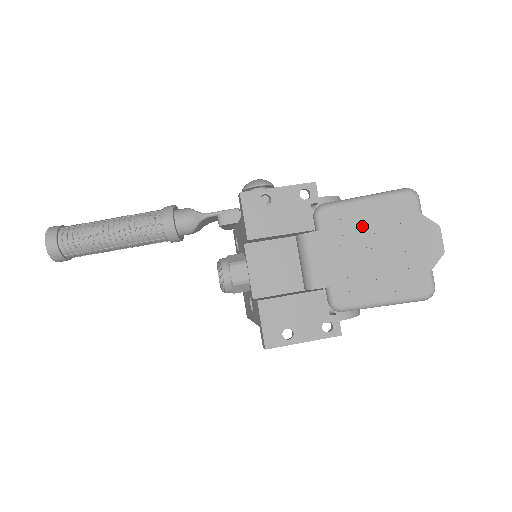
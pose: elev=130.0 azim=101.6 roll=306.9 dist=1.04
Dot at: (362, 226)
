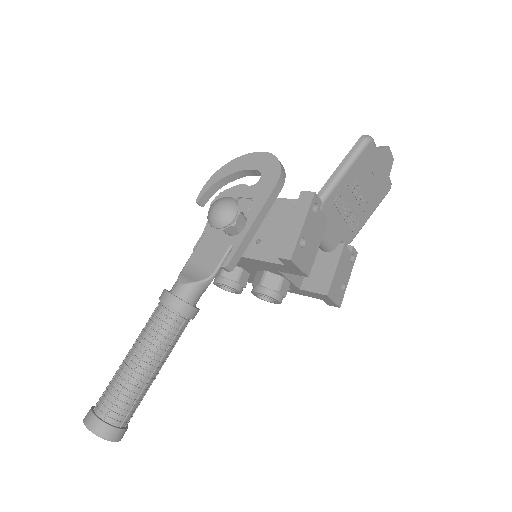
Dot at: (350, 189)
